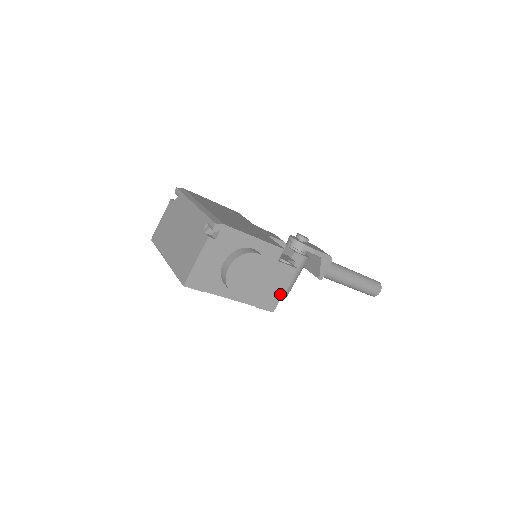
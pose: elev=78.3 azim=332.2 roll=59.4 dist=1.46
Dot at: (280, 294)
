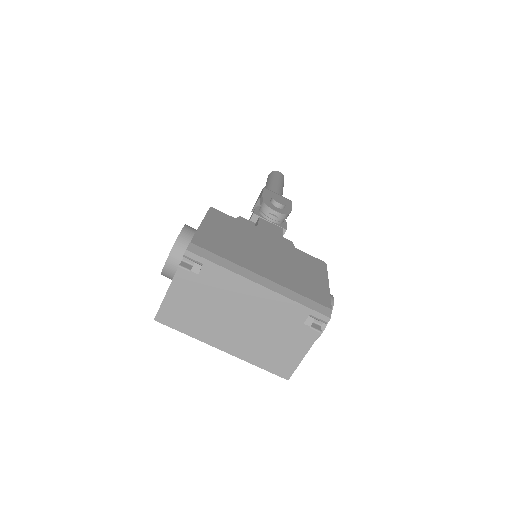
Dot at: occluded
